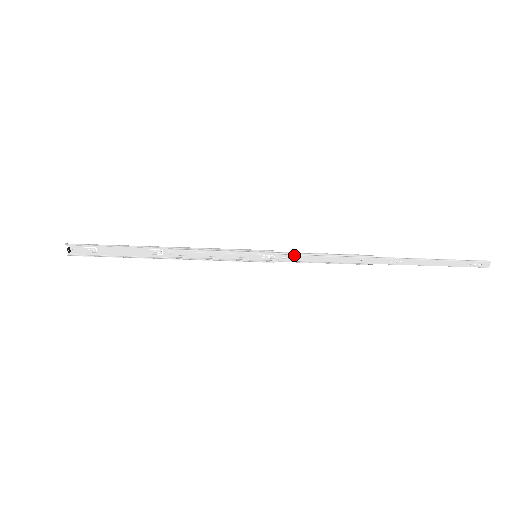
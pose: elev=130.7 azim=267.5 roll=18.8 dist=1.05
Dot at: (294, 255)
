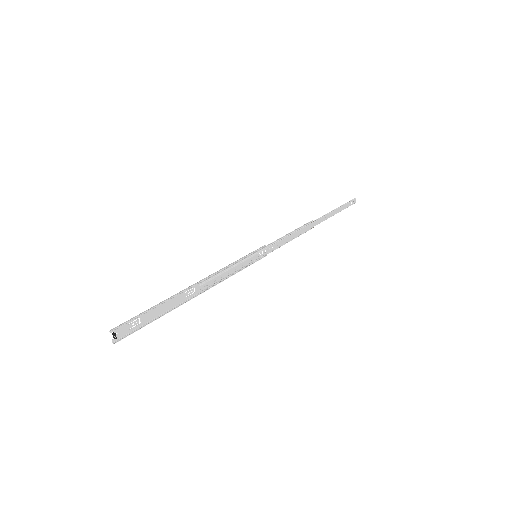
Dot at: (277, 242)
